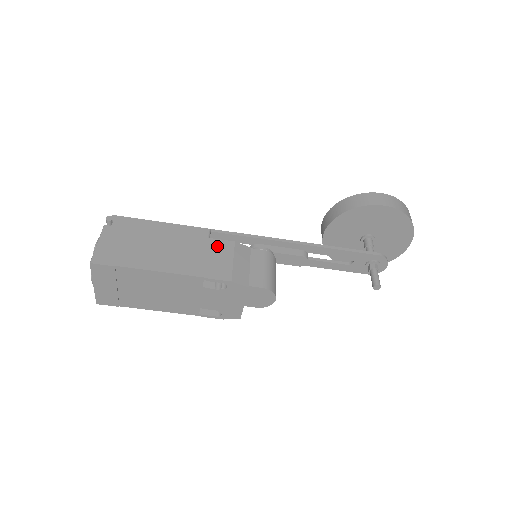
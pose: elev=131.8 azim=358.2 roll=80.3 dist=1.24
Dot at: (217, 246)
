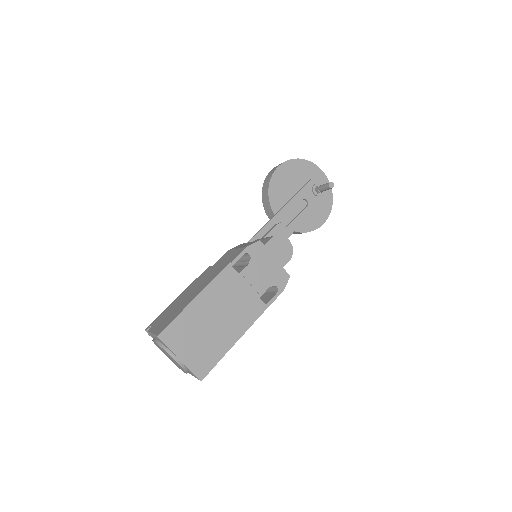
Dot at: (221, 260)
